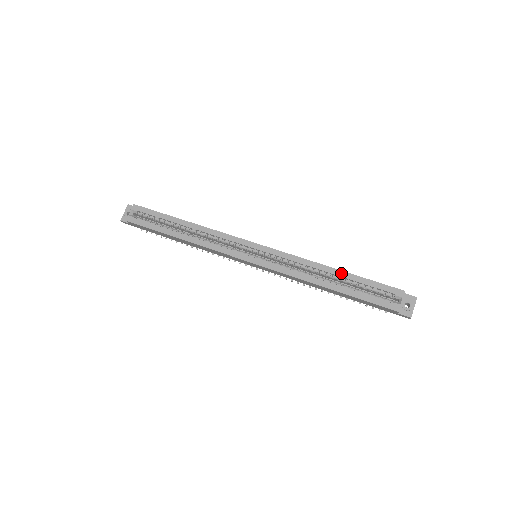
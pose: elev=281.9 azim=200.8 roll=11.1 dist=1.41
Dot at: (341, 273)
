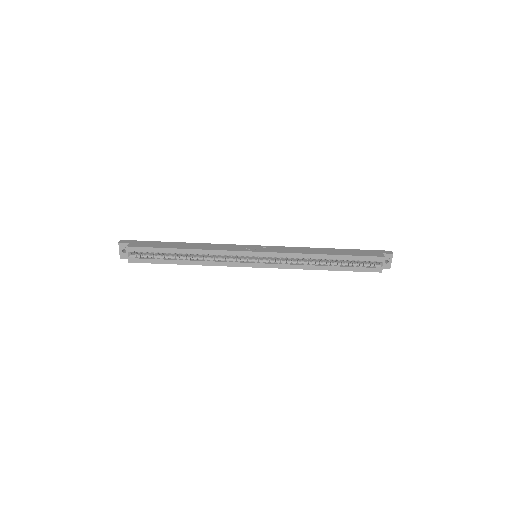
Dot at: (332, 257)
